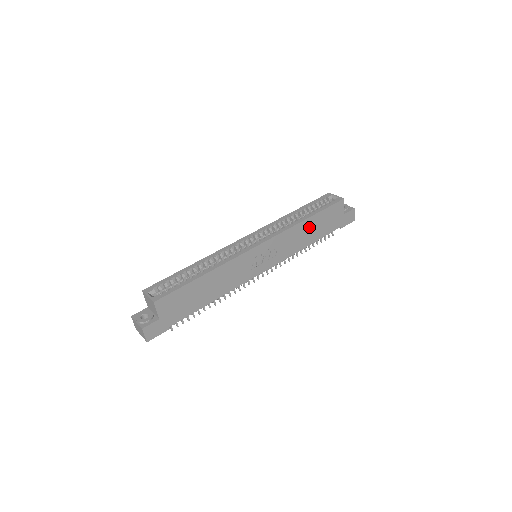
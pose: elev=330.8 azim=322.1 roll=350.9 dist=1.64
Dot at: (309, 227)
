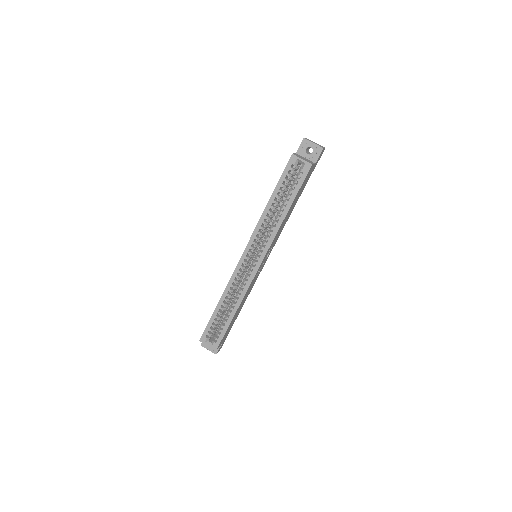
Dot at: (289, 211)
